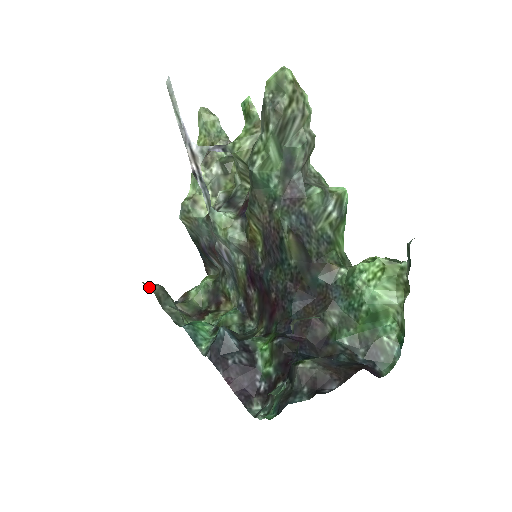
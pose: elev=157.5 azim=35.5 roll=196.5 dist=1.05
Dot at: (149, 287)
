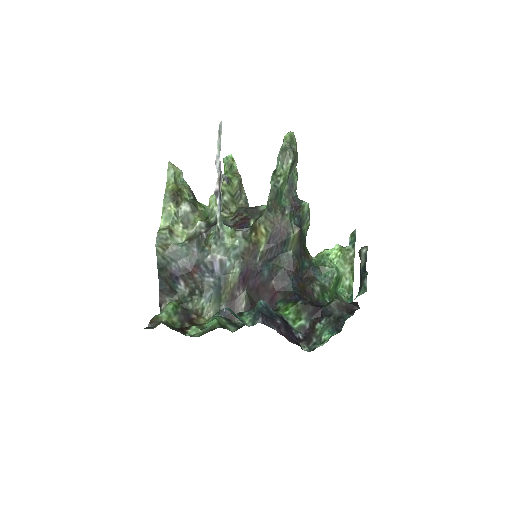
Dot at: occluded
